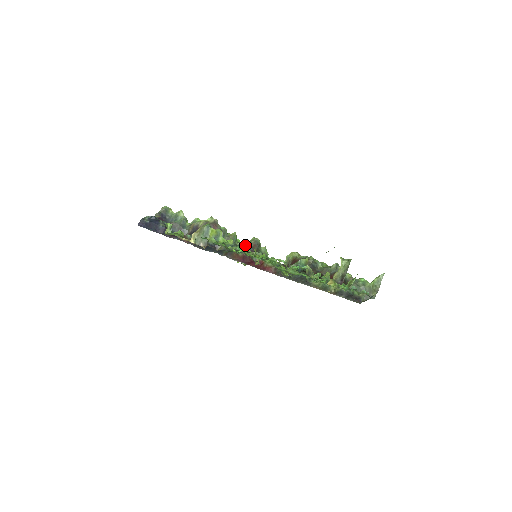
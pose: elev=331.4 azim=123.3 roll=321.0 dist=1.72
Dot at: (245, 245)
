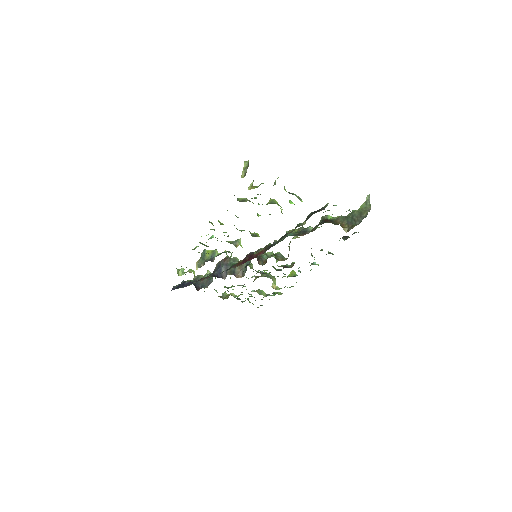
Dot at: occluded
